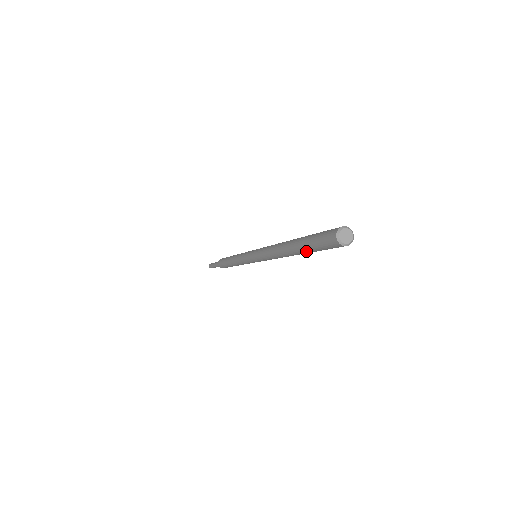
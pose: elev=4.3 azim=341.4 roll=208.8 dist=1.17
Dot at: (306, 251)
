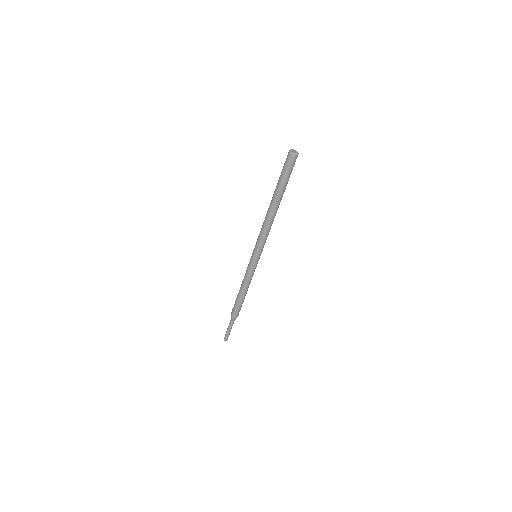
Dot at: (280, 188)
